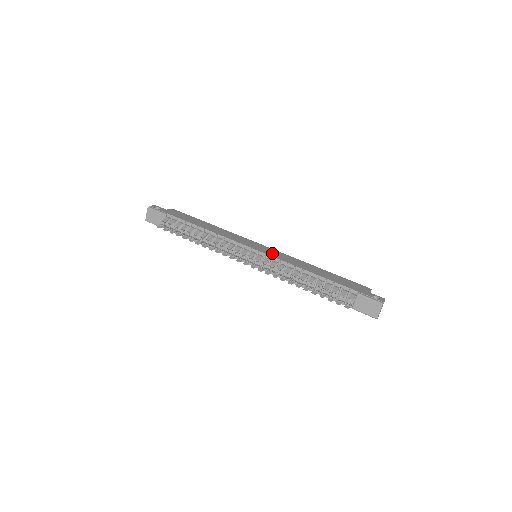
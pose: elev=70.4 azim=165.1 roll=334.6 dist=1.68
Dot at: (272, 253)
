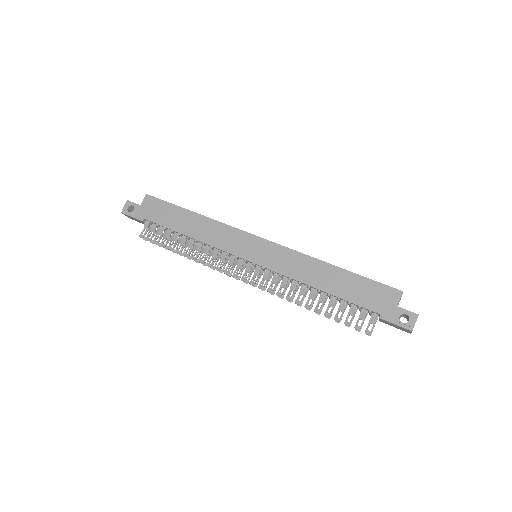
Dot at: (270, 259)
